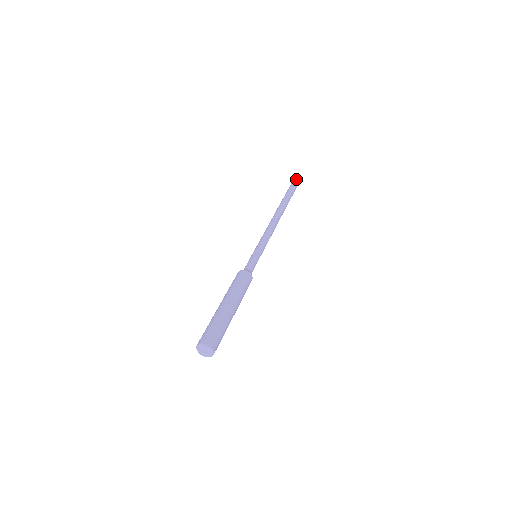
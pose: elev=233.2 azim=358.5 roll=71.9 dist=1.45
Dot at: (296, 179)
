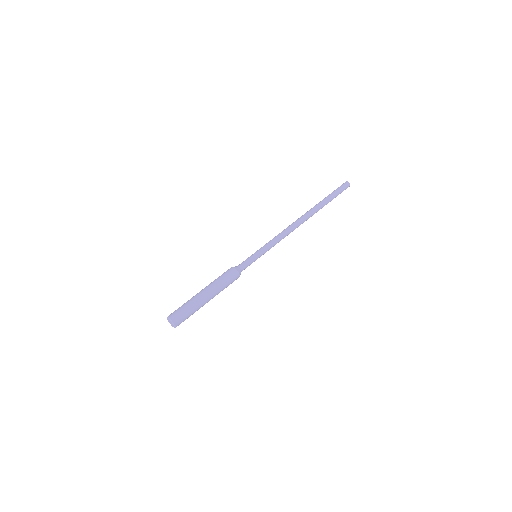
Dot at: (341, 185)
